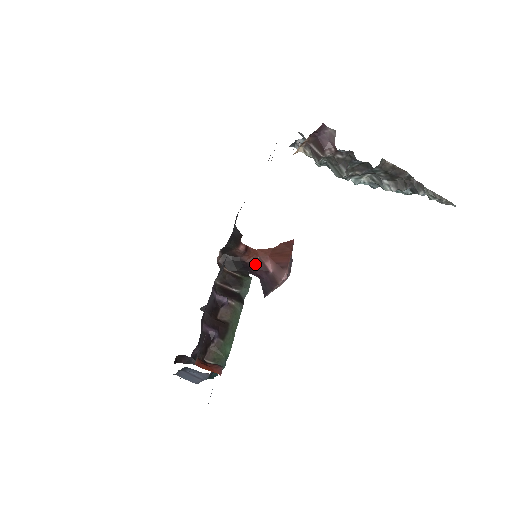
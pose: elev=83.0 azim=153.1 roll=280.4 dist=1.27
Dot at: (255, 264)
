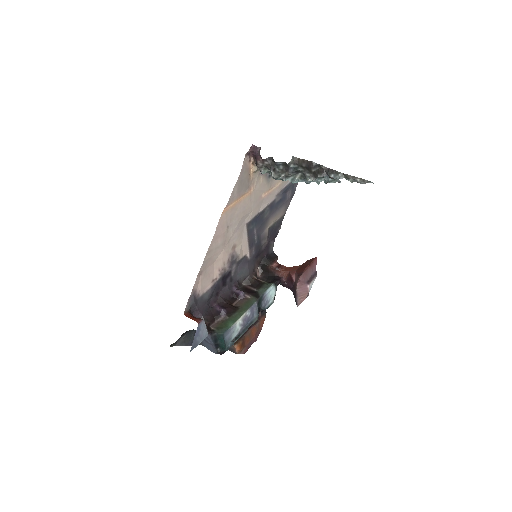
Dot at: (286, 278)
